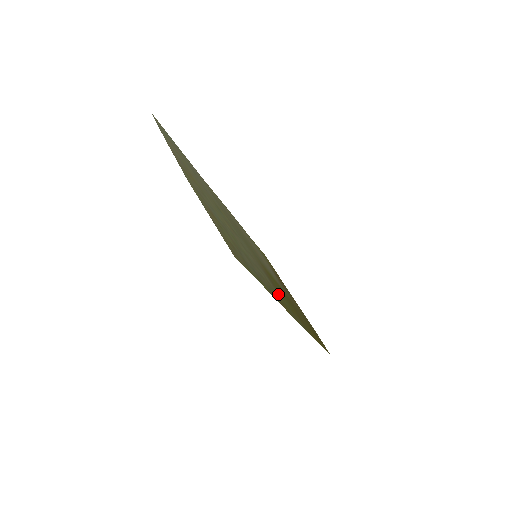
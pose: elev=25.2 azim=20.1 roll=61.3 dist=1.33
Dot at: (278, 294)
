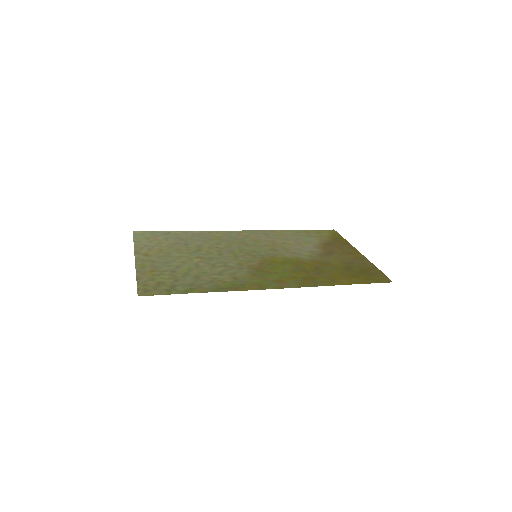
Dot at: (252, 279)
